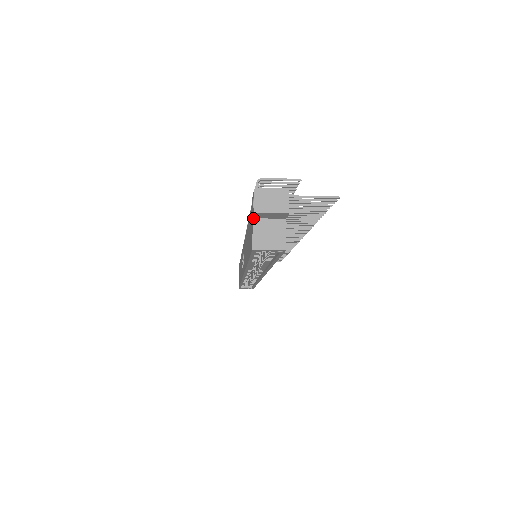
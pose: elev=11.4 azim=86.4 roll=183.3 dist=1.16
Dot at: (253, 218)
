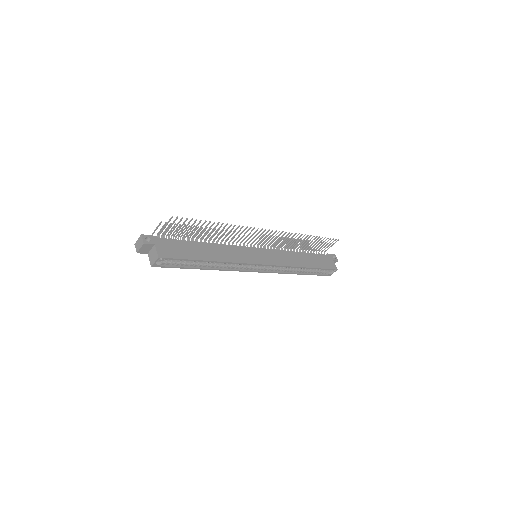
Dot at: (148, 254)
